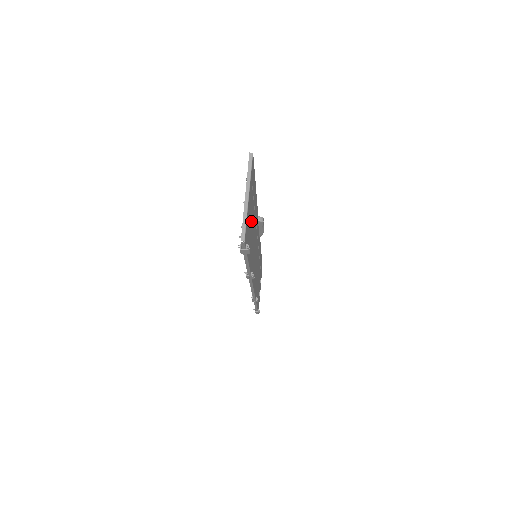
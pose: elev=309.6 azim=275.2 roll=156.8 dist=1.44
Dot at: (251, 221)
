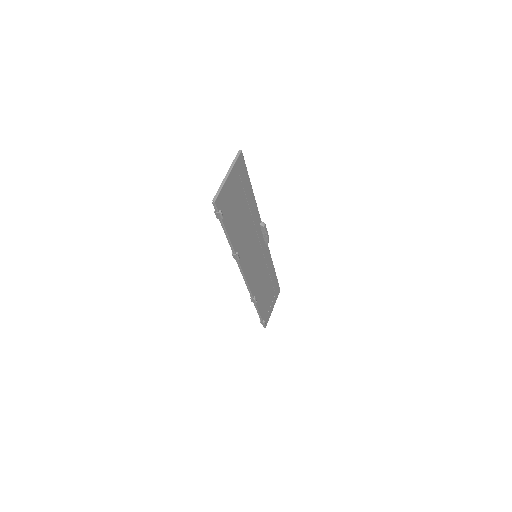
Dot at: (238, 205)
